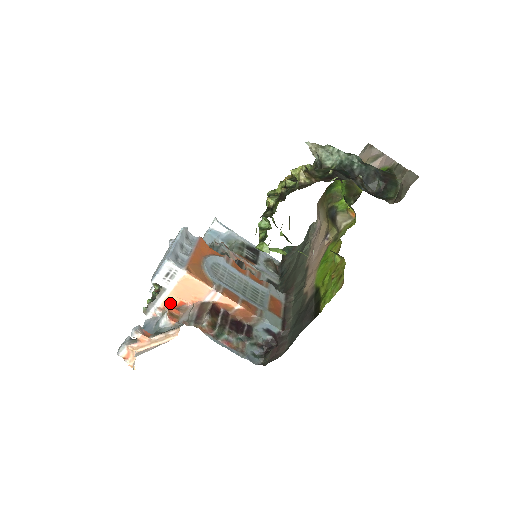
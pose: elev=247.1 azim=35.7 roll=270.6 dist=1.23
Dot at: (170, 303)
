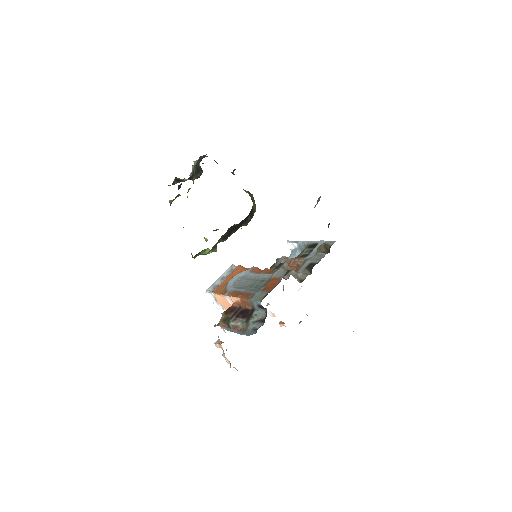
Dot at: occluded
